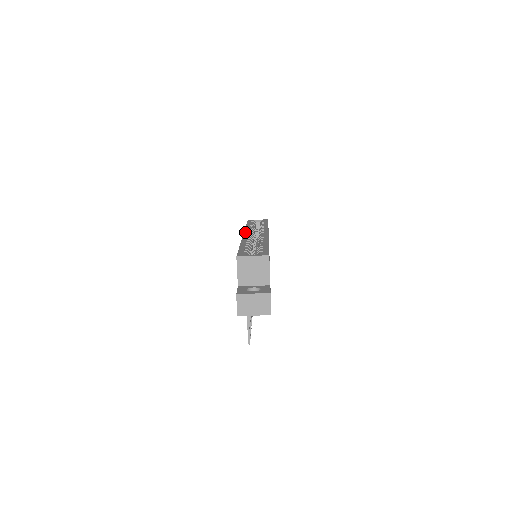
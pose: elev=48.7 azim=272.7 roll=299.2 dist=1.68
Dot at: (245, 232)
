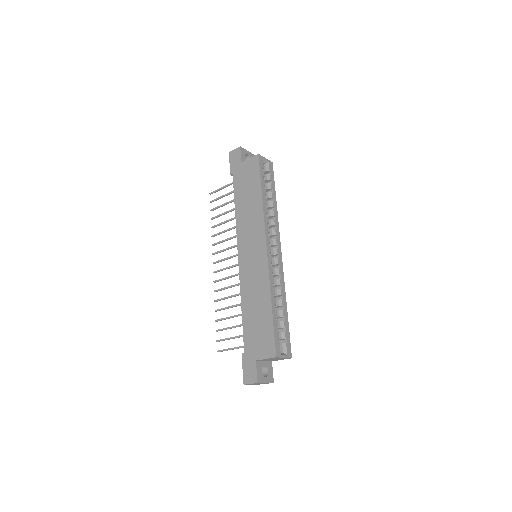
Dot at: (267, 239)
